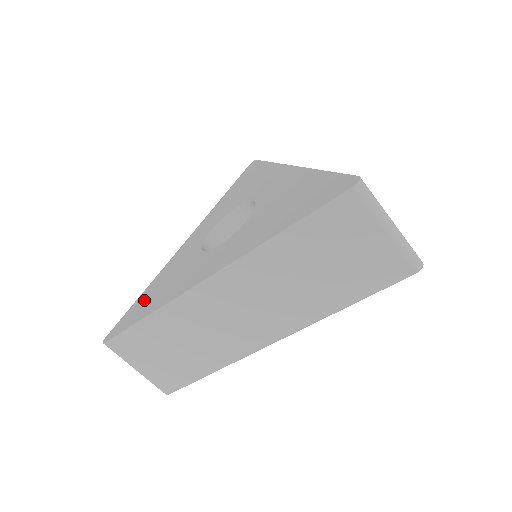
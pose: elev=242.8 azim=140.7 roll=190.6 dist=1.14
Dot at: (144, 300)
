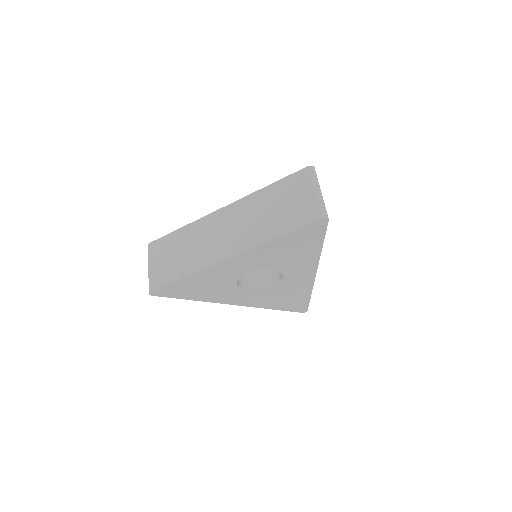
Dot at: occluded
